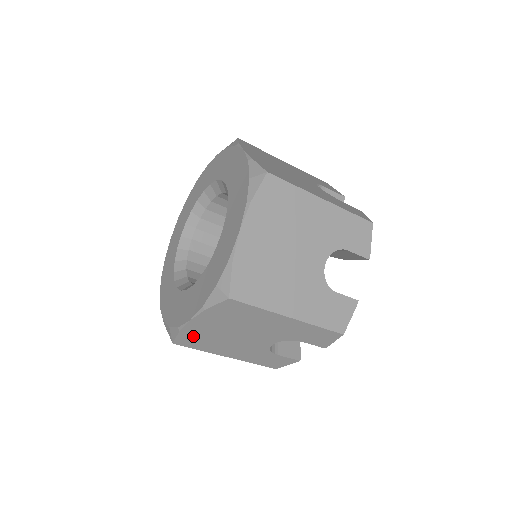
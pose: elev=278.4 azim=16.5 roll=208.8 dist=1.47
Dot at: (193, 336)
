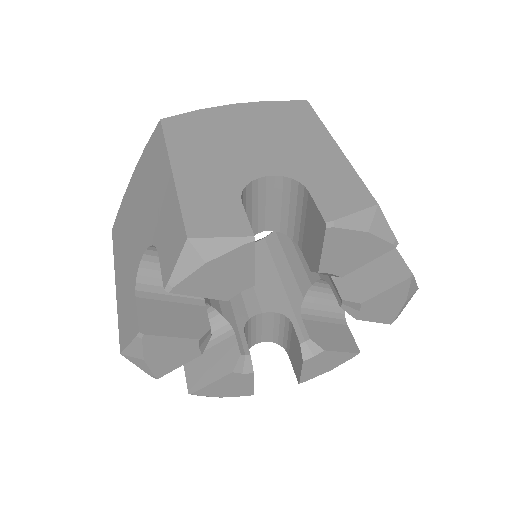
Dot at: (123, 213)
